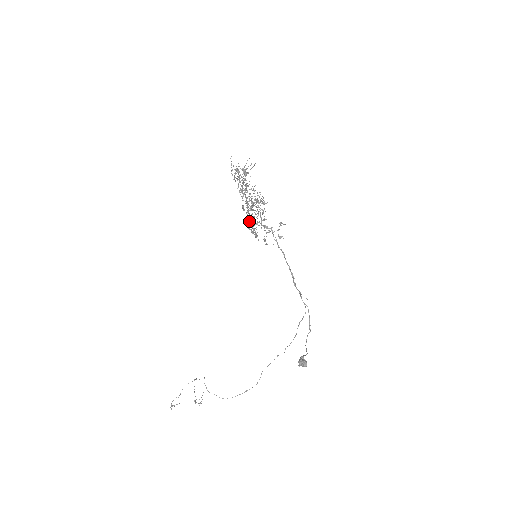
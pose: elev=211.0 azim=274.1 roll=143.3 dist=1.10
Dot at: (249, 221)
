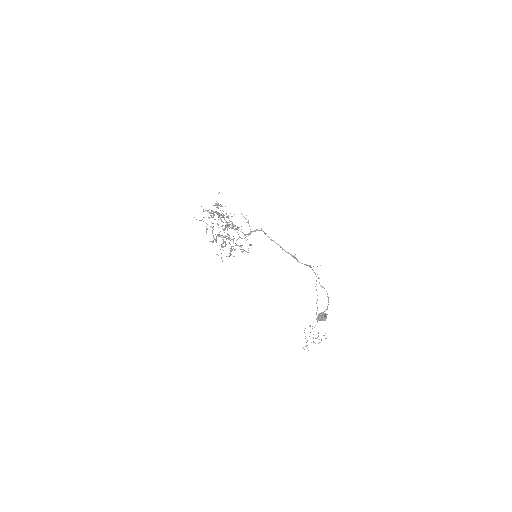
Dot at: occluded
